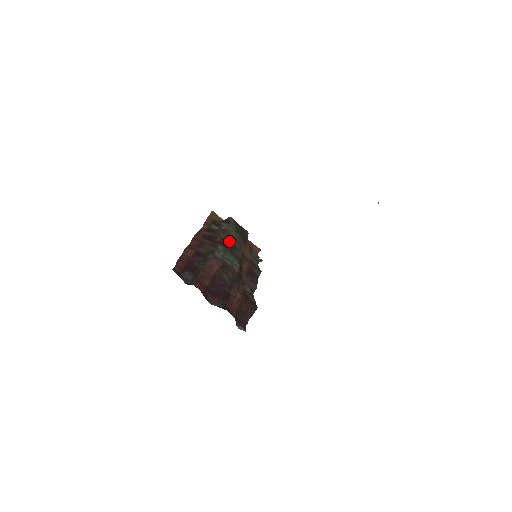
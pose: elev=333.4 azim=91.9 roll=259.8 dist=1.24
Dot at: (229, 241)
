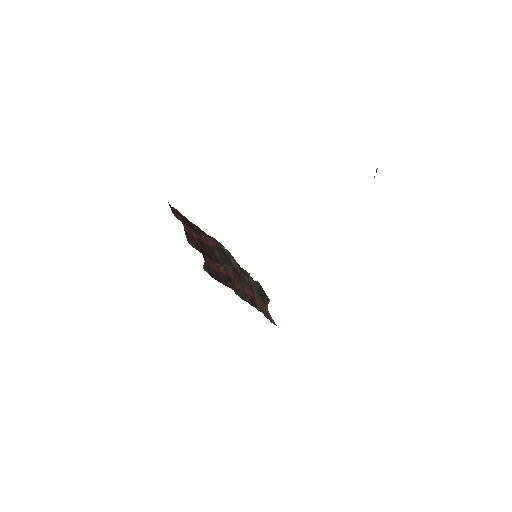
Dot at: occluded
